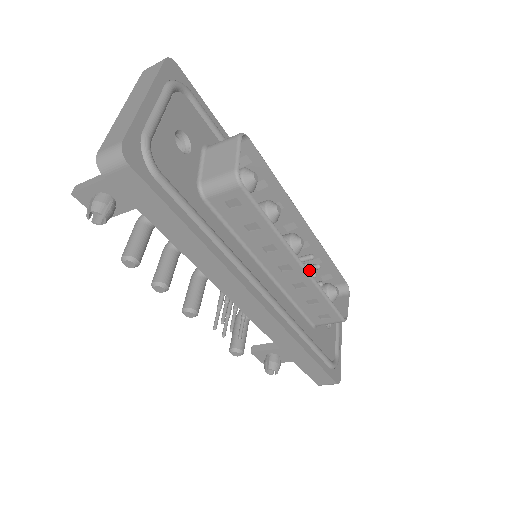
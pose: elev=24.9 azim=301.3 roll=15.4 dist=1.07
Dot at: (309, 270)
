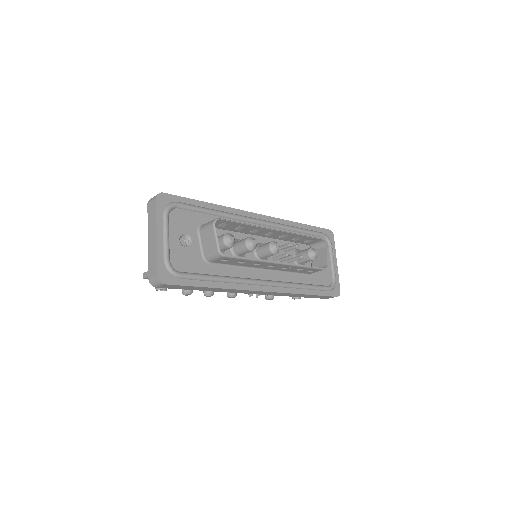
Dot at: (292, 249)
